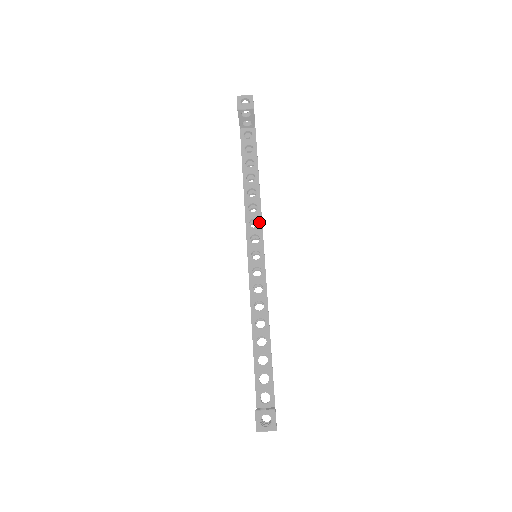
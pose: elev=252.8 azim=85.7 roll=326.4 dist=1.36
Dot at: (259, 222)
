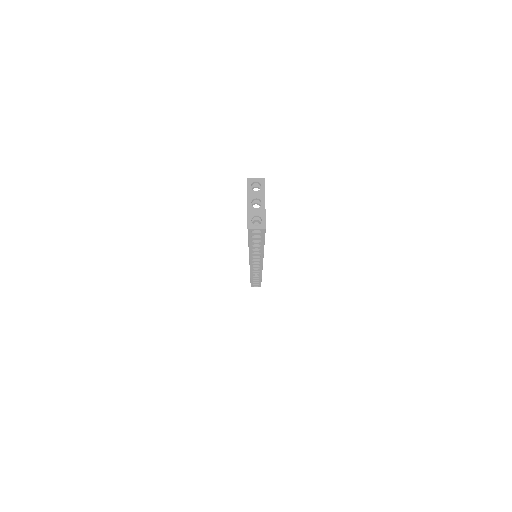
Dot at: occluded
